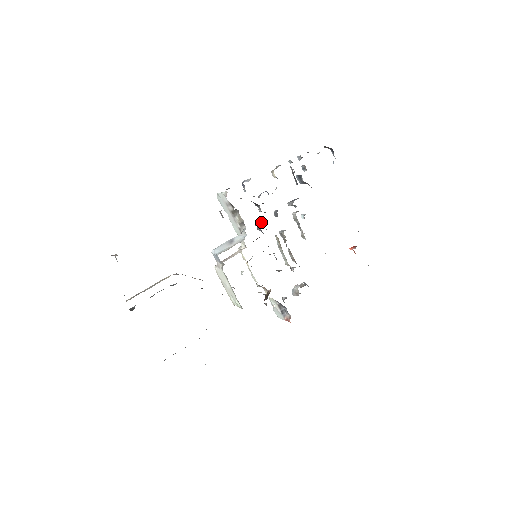
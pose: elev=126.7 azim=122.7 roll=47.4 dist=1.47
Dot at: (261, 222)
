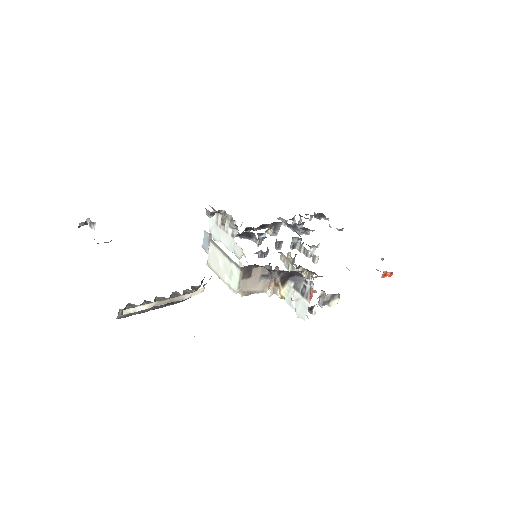
Dot at: occluded
